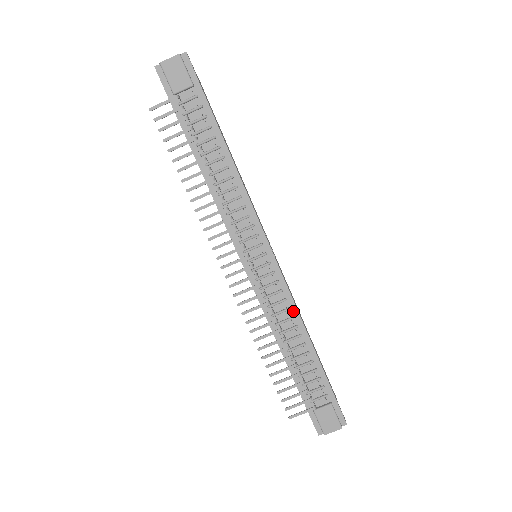
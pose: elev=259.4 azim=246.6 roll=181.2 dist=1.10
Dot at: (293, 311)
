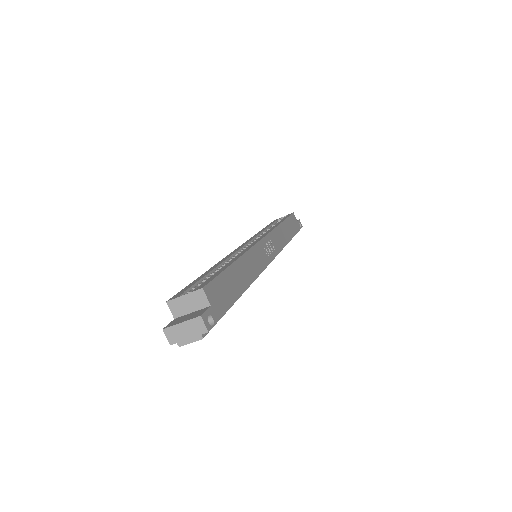
Dot at: occluded
